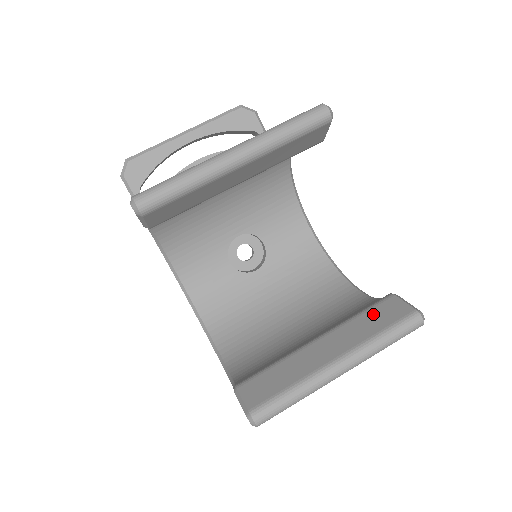
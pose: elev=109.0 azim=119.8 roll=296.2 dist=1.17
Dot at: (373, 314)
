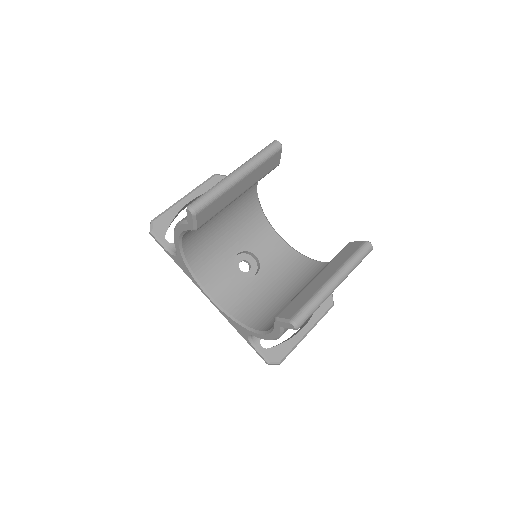
Dot at: (342, 253)
